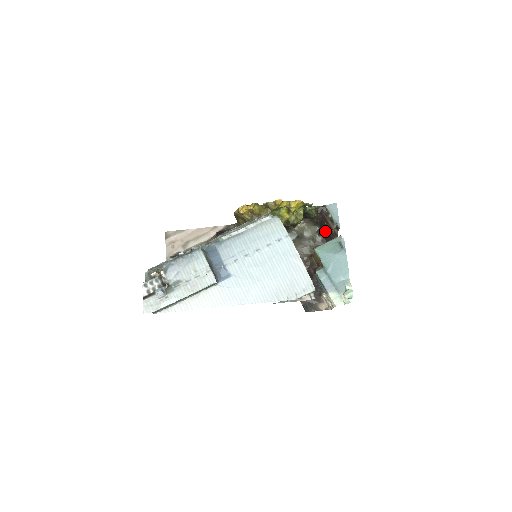
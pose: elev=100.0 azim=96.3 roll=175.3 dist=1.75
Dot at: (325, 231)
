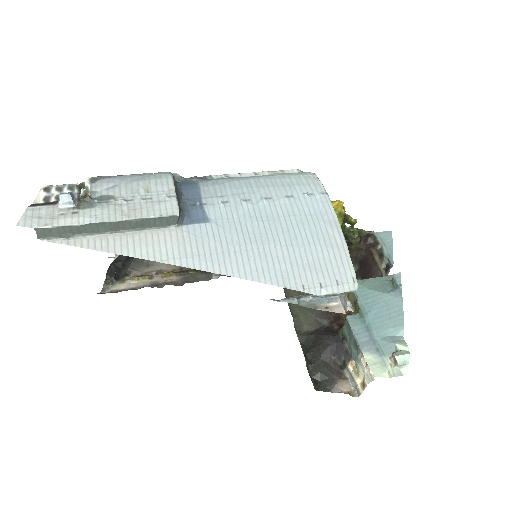
Dot at: (366, 272)
